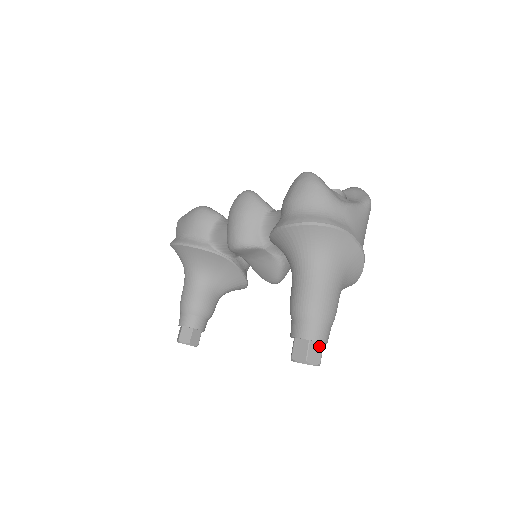
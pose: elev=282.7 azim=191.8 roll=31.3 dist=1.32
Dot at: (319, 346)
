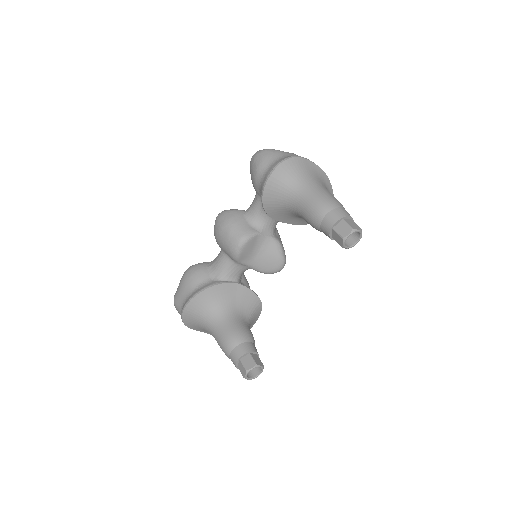
Dot at: (351, 221)
